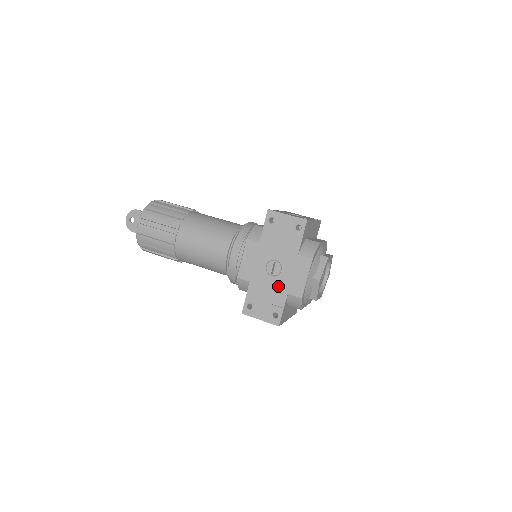
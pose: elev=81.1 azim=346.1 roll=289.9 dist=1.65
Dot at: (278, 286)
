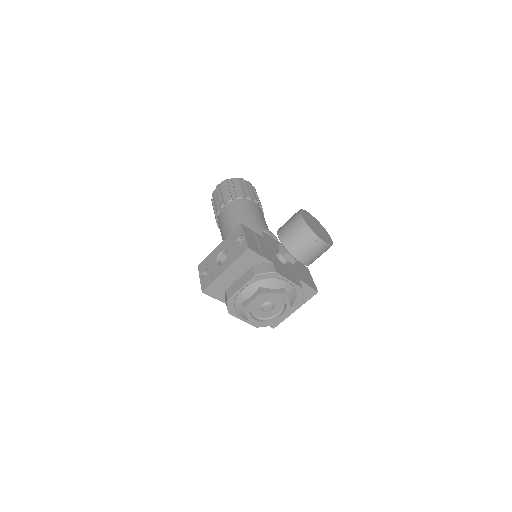
Dot at: occluded
